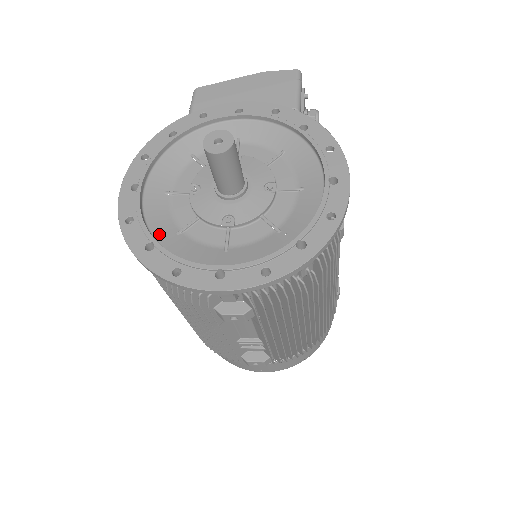
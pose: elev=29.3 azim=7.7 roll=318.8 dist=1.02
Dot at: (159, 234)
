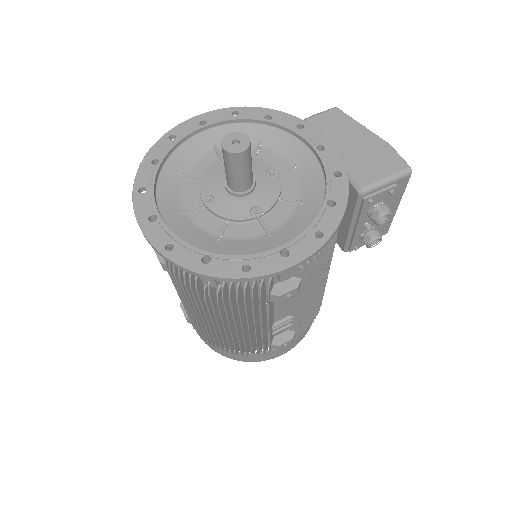
Dot at: (172, 162)
